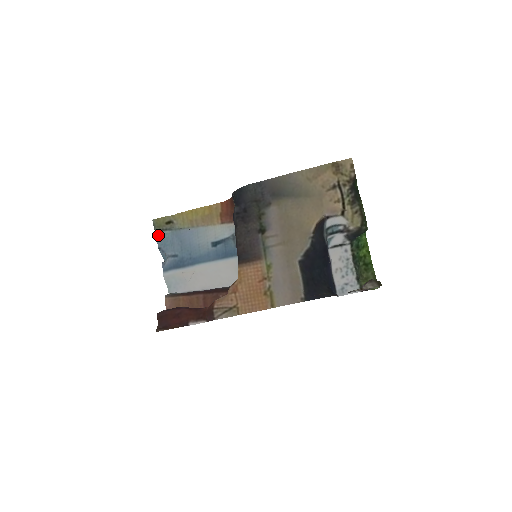
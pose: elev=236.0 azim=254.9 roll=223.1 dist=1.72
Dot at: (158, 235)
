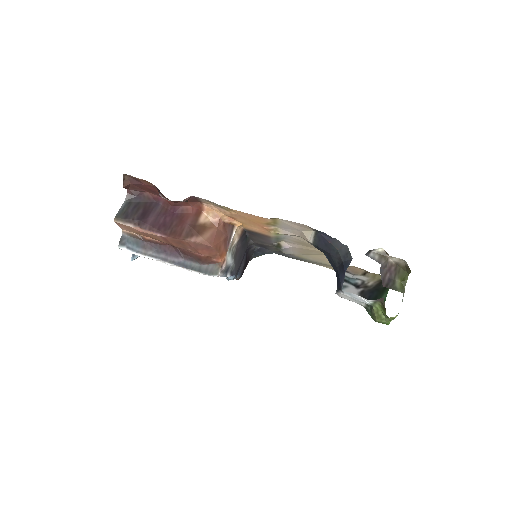
Dot at: occluded
